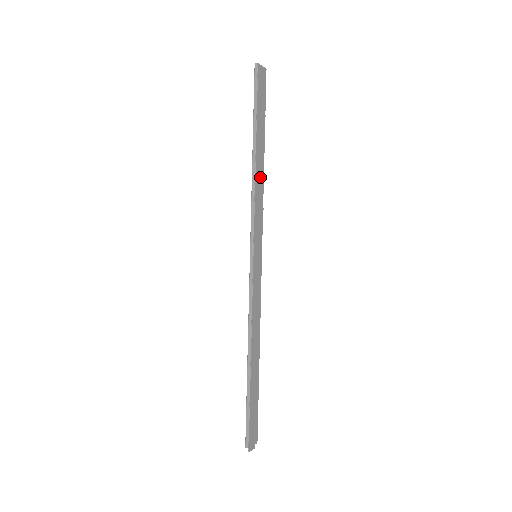
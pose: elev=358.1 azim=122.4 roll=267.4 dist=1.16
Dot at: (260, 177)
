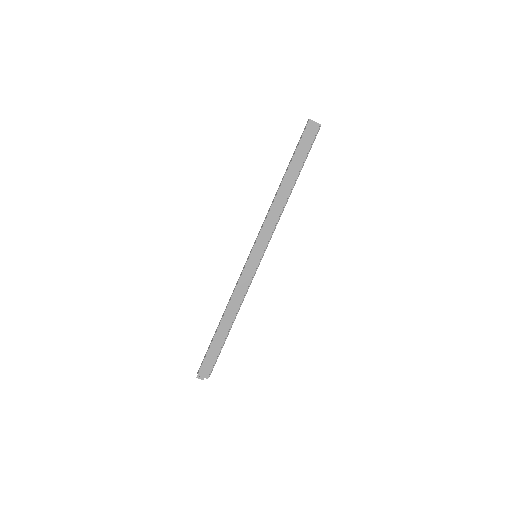
Dot at: (281, 202)
